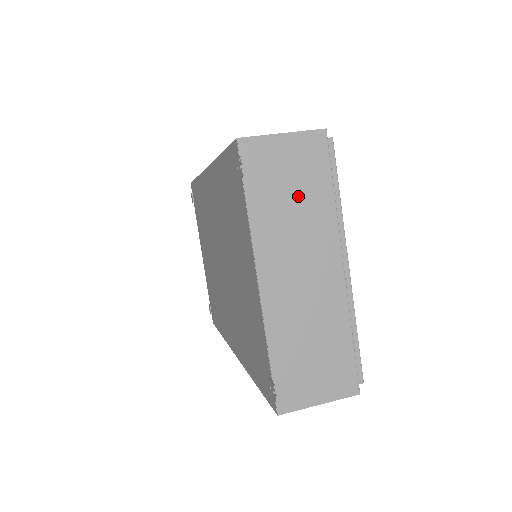
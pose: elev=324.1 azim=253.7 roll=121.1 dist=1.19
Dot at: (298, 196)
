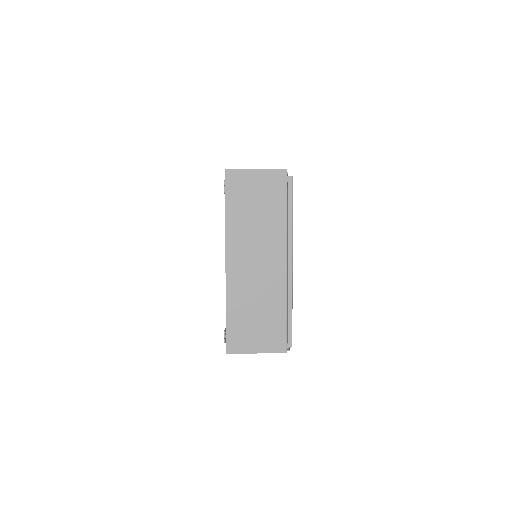
Dot at: (261, 211)
